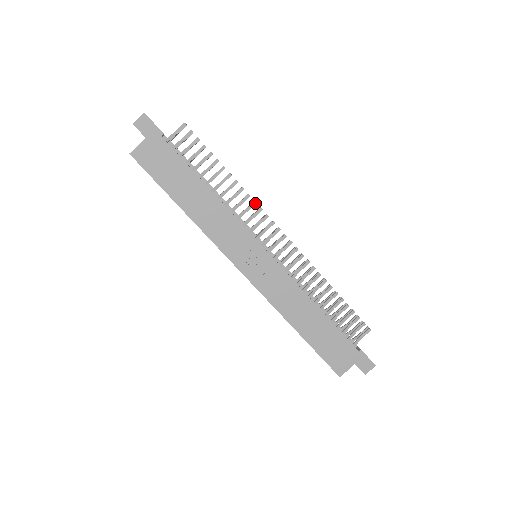
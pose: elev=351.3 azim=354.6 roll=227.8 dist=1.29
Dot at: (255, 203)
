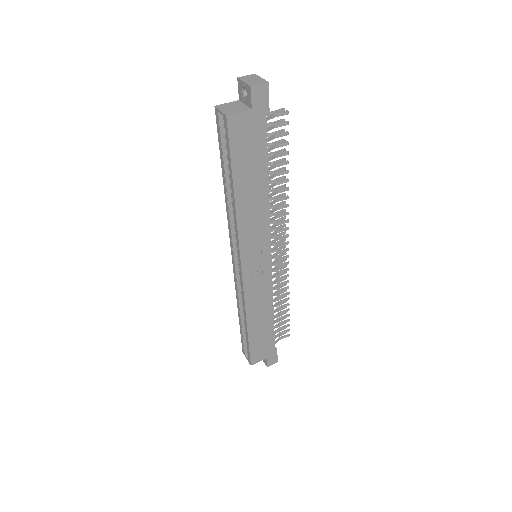
Dot at: (288, 214)
